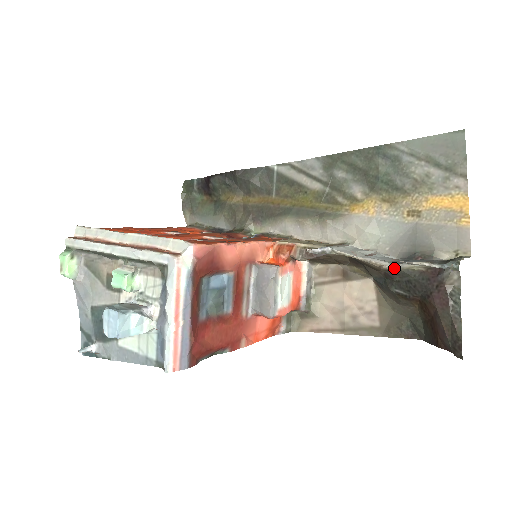
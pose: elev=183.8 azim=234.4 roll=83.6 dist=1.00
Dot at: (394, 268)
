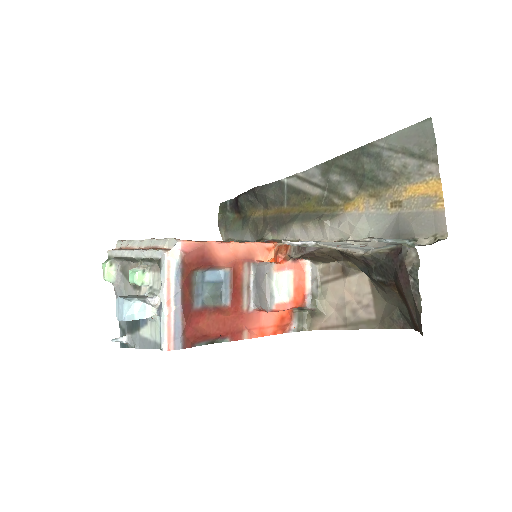
Dot at: (365, 254)
